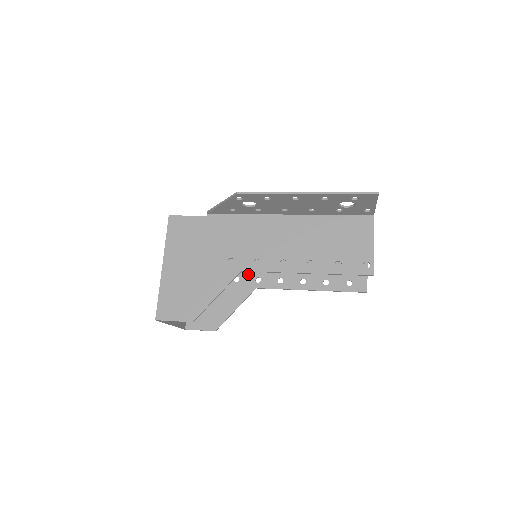
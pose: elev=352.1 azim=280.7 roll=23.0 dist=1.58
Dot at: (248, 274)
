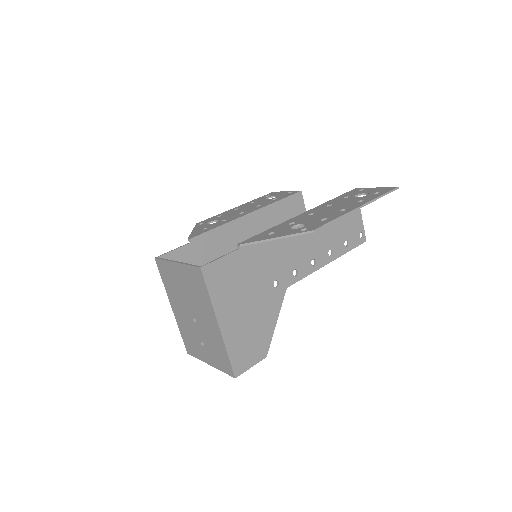
Dot at: occluded
